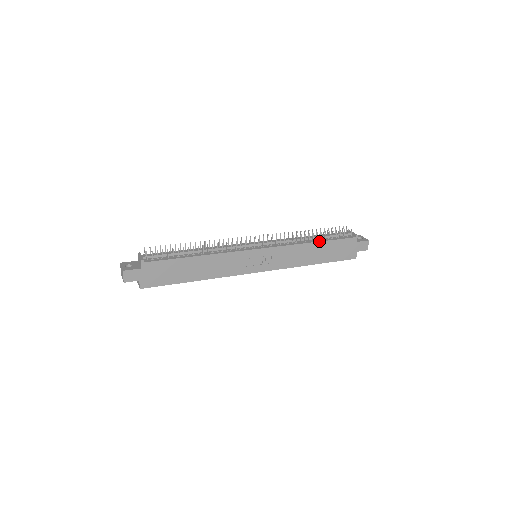
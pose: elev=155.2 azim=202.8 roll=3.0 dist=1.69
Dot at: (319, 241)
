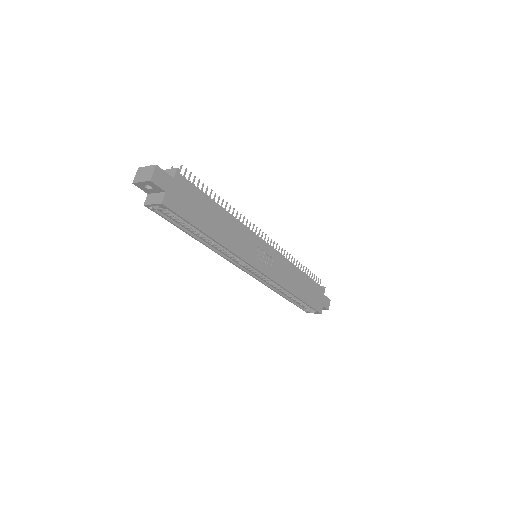
Dot at: occluded
